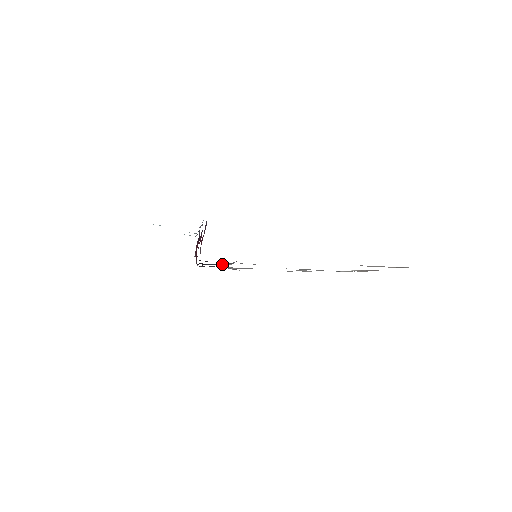
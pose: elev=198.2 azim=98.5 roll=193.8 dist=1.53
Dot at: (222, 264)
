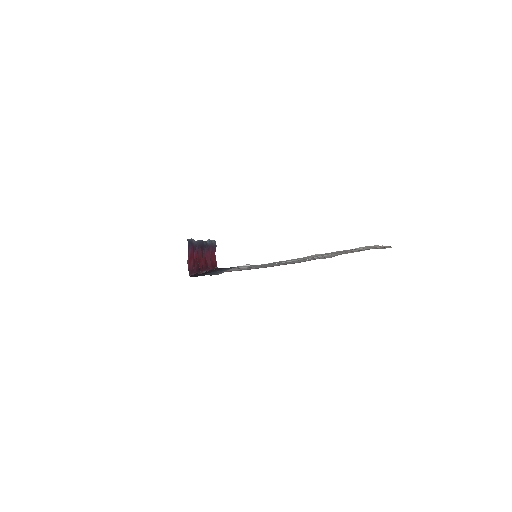
Dot at: occluded
